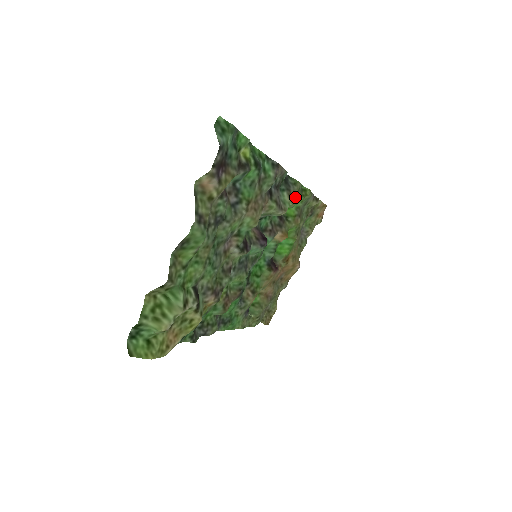
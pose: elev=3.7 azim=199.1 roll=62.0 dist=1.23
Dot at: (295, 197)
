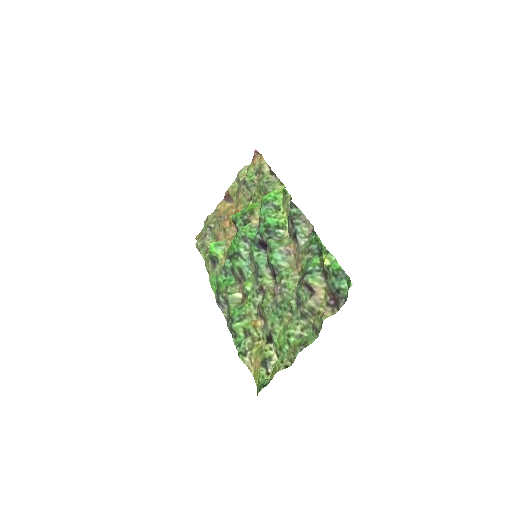
Dot at: (285, 207)
